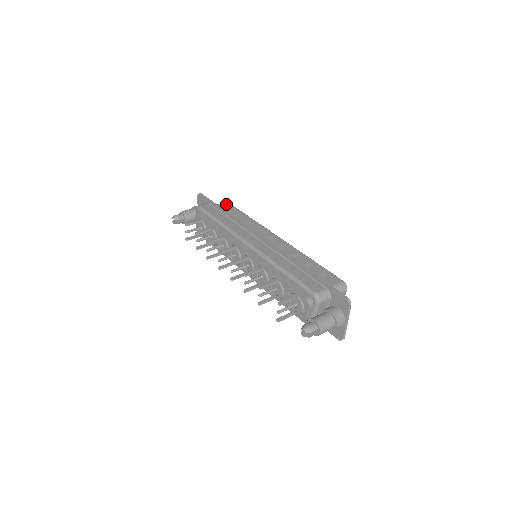
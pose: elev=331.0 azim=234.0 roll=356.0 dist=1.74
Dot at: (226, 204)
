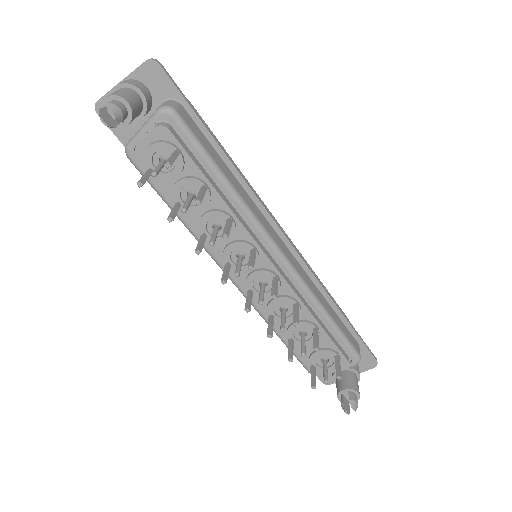
Dot at: occluded
